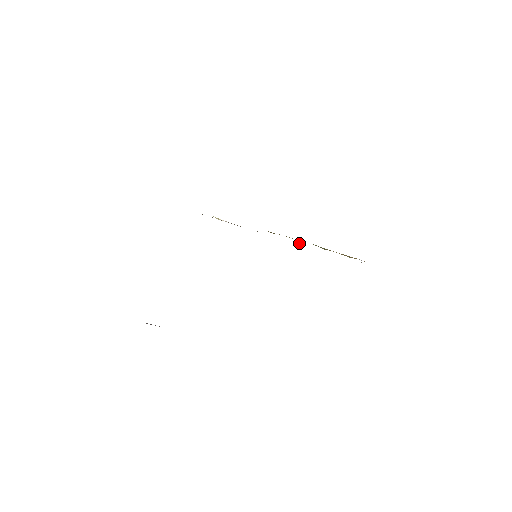
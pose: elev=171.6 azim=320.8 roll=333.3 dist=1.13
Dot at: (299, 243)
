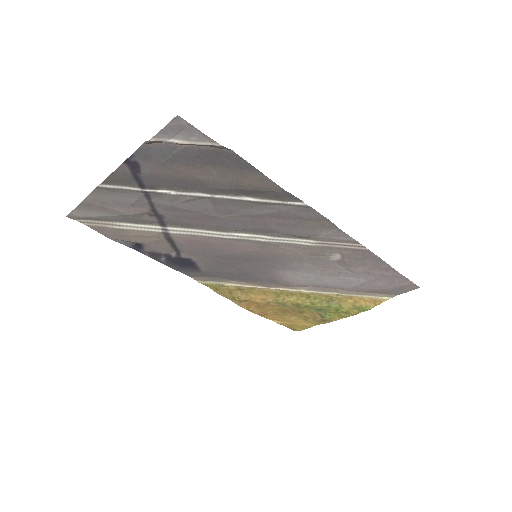
Dot at: (304, 288)
